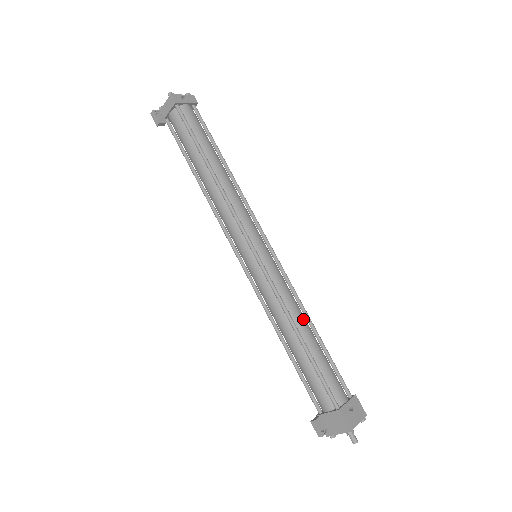
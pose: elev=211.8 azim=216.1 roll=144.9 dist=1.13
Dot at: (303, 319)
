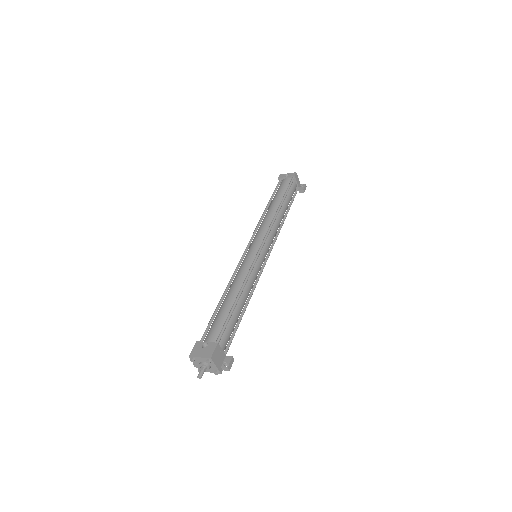
Dot at: (235, 289)
